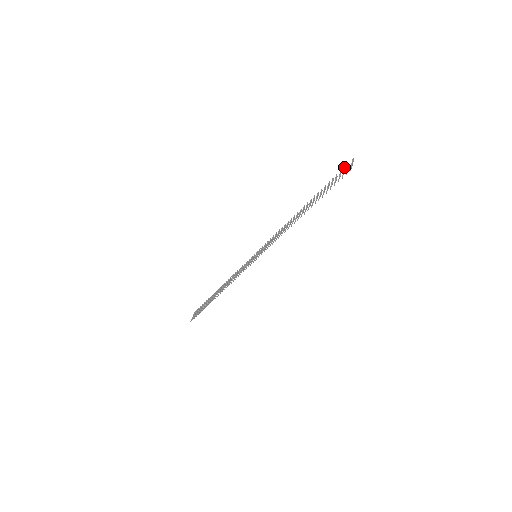
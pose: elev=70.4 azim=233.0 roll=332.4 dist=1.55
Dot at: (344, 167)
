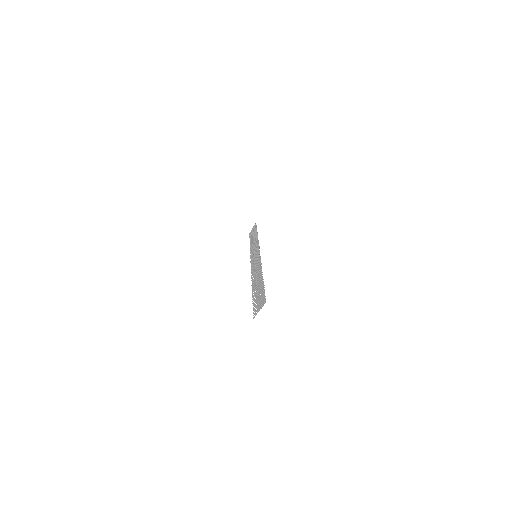
Dot at: (262, 297)
